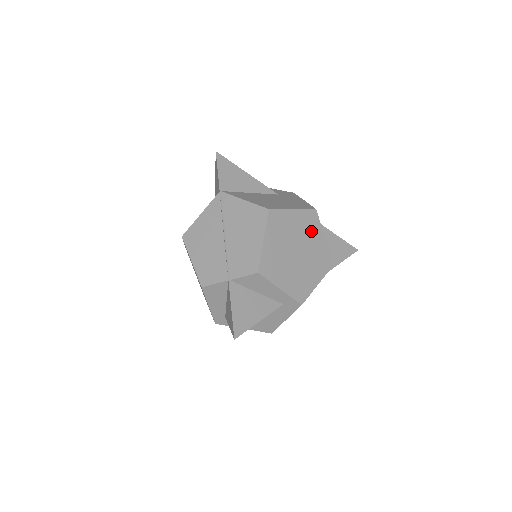
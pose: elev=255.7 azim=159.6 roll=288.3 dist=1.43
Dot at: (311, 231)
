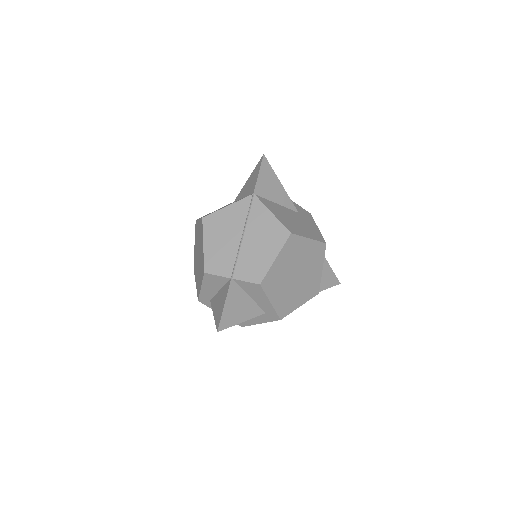
Dot at: (314, 261)
